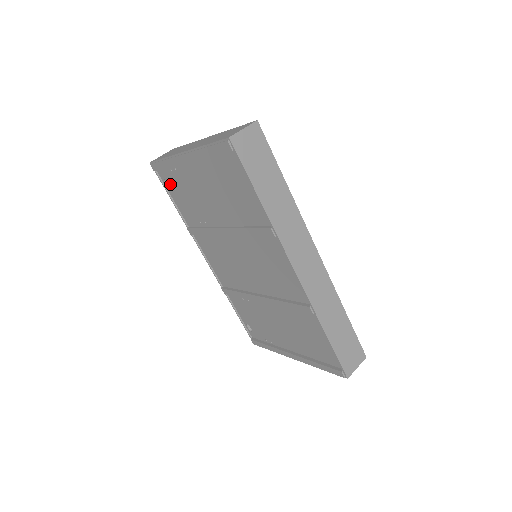
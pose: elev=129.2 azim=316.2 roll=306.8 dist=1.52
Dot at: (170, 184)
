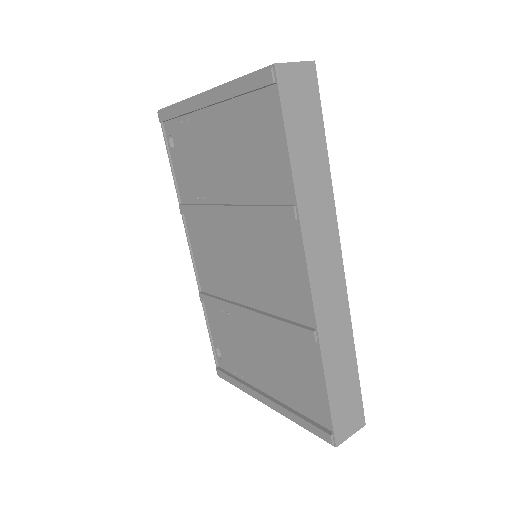
Dot at: (175, 142)
